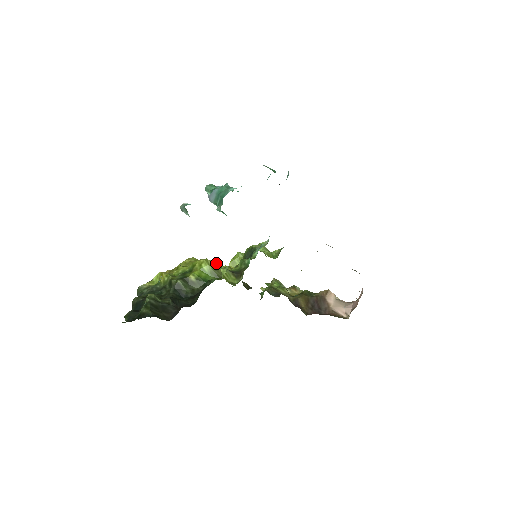
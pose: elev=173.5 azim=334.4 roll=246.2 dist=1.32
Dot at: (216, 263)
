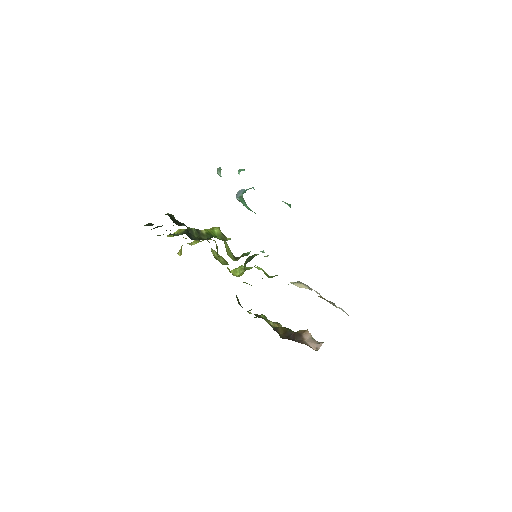
Dot at: occluded
